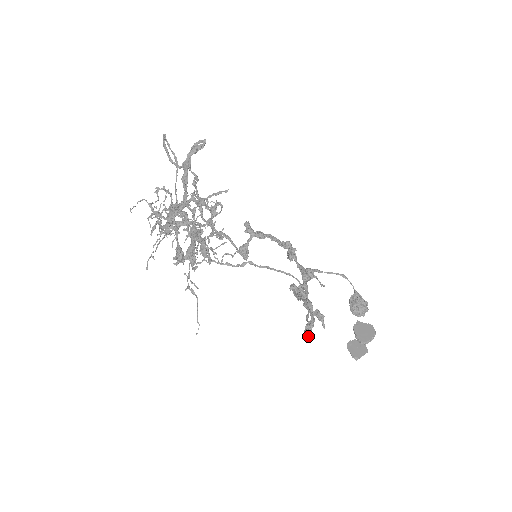
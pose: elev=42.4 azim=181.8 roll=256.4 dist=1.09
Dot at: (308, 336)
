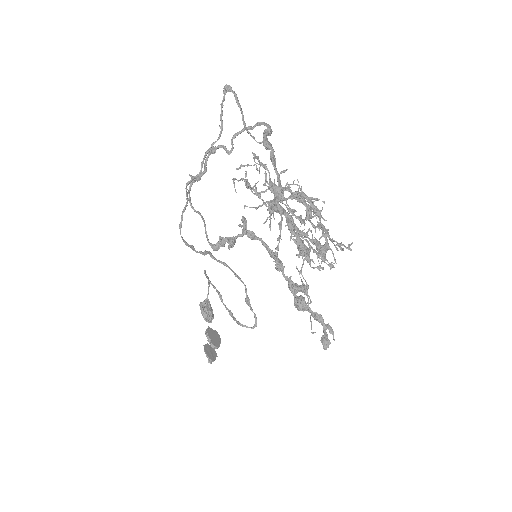
Dot at: occluded
